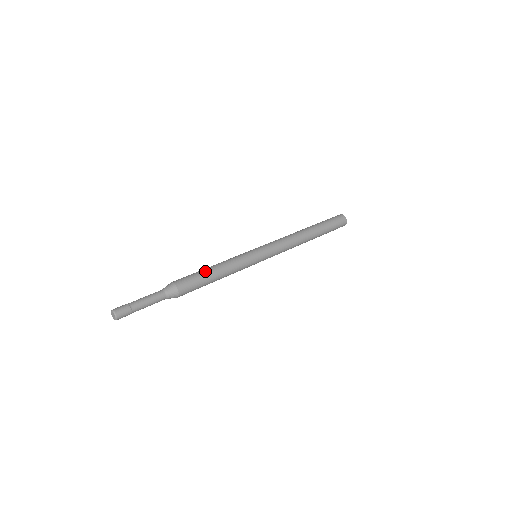
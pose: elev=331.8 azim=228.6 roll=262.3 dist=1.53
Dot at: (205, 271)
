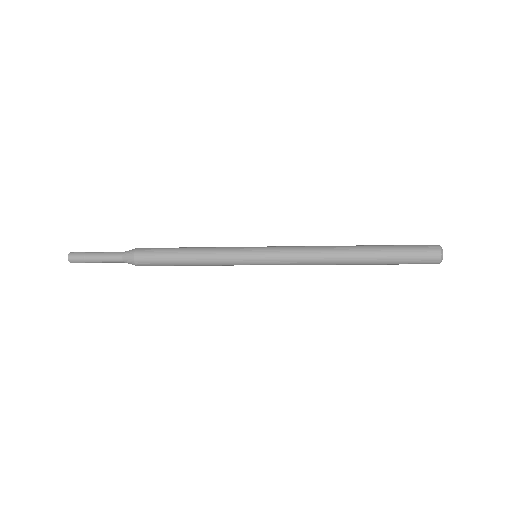
Dot at: (175, 248)
